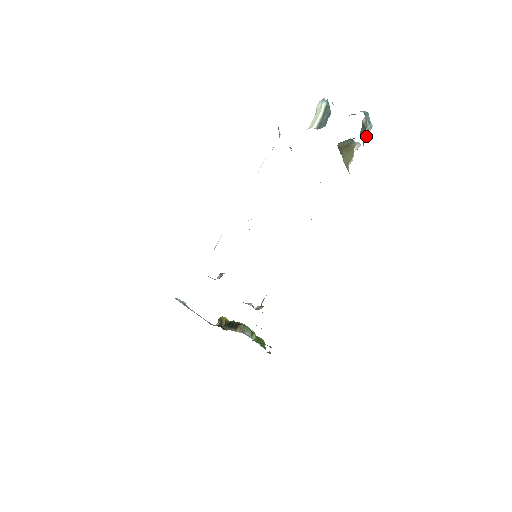
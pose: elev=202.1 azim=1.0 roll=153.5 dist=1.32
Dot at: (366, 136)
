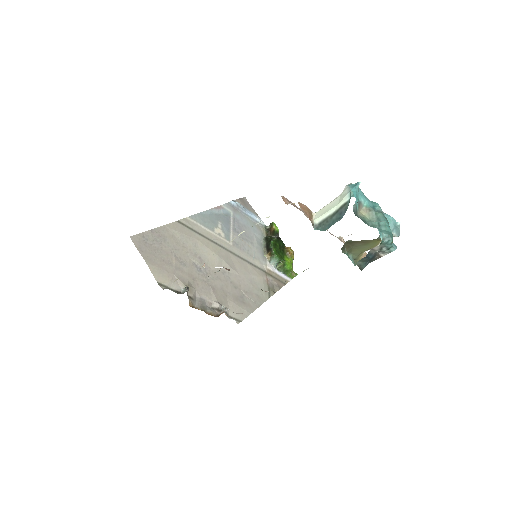
Dot at: (377, 257)
